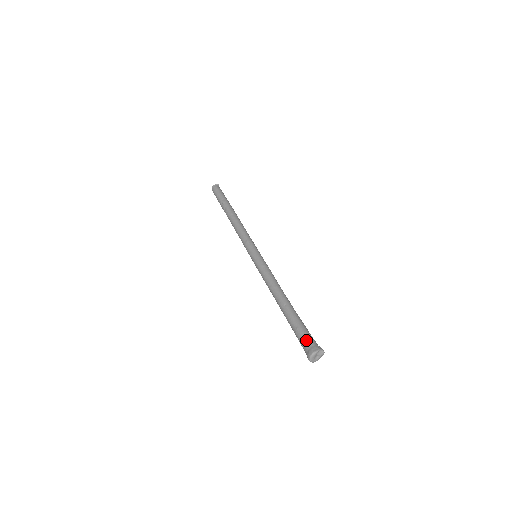
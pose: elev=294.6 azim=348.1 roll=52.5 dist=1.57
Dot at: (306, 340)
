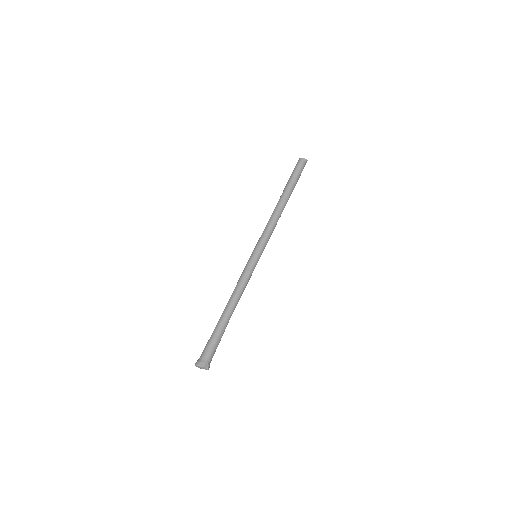
Dot at: (206, 352)
